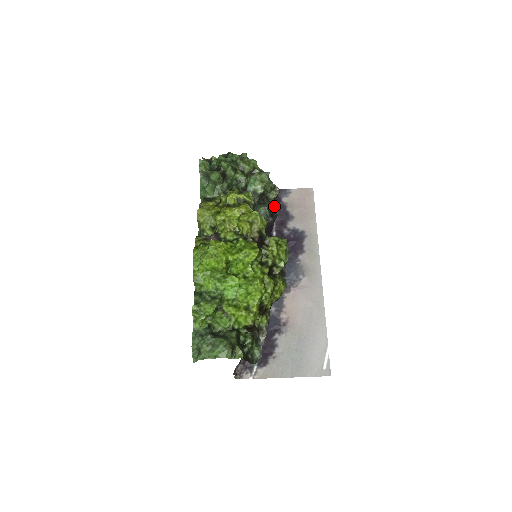
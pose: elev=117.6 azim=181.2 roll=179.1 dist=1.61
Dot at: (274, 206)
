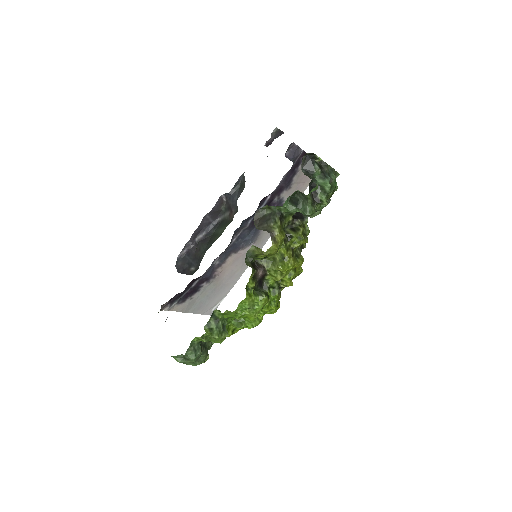
Dot at: occluded
